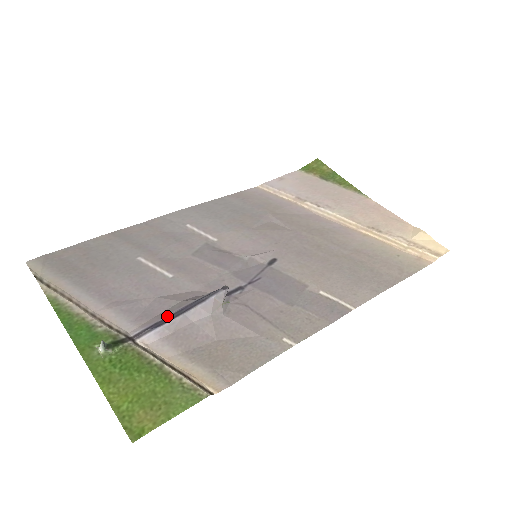
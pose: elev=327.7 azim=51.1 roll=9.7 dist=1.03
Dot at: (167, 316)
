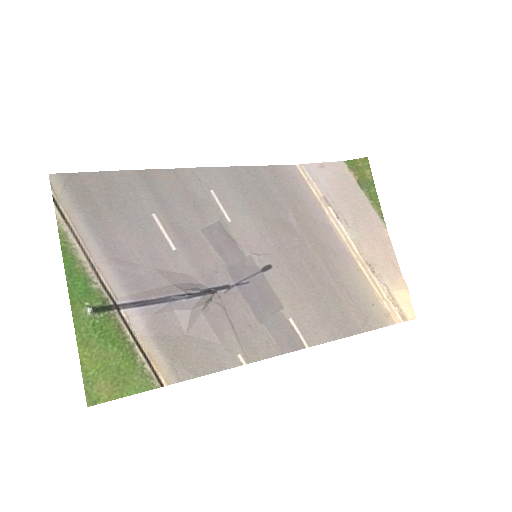
Dot at: (155, 298)
